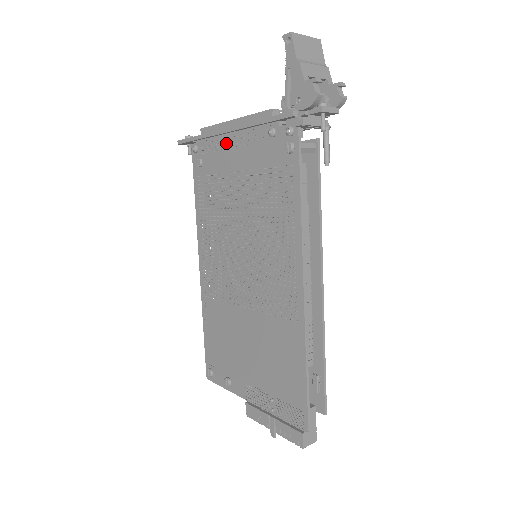
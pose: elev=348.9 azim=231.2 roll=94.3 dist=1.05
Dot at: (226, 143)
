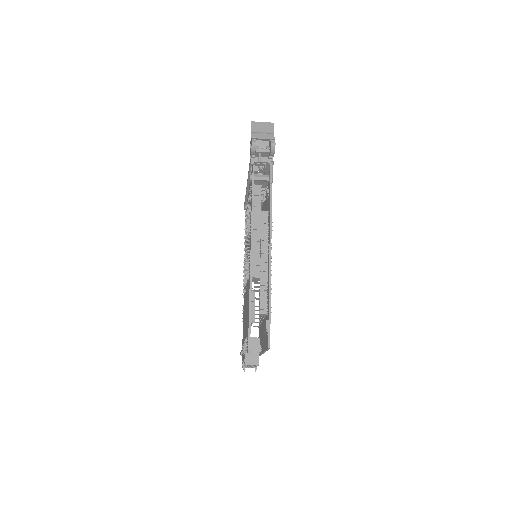
Dot at: (248, 194)
